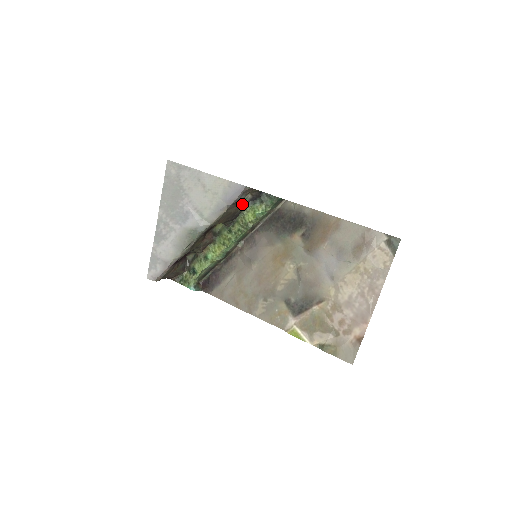
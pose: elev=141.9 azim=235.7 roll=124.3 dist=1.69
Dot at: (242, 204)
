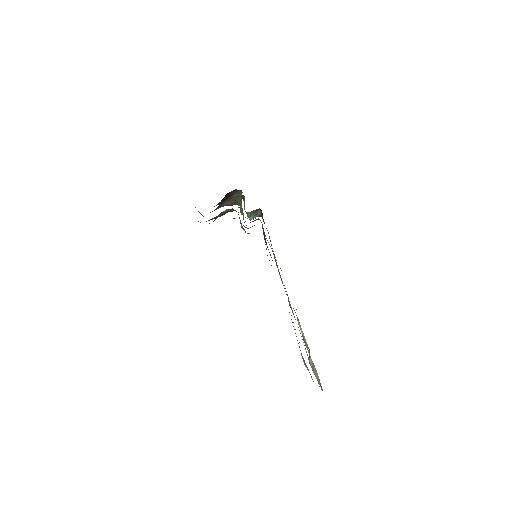
Dot at: (229, 209)
